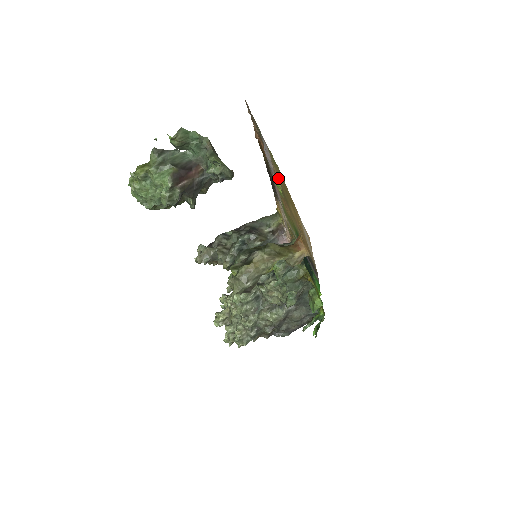
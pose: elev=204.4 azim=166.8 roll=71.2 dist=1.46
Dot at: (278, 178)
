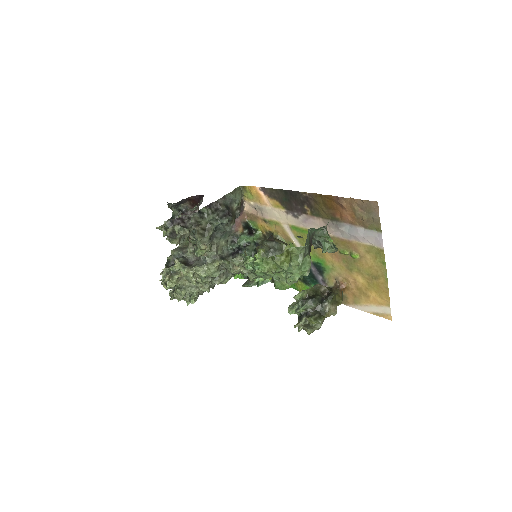
Dot at: (362, 258)
